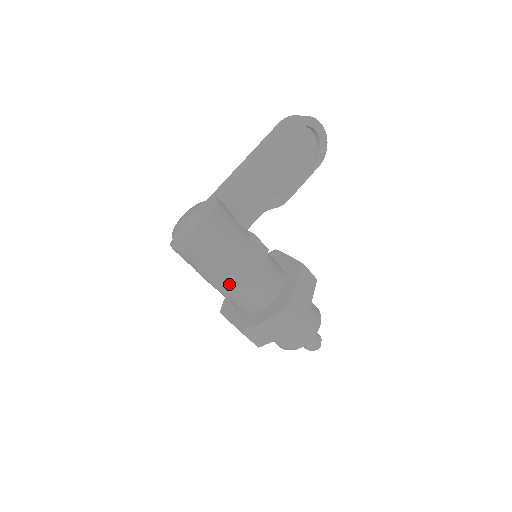
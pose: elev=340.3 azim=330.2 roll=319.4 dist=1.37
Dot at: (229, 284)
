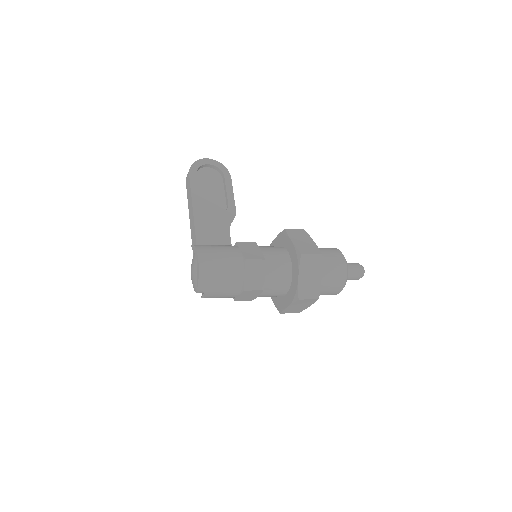
Dot at: (254, 280)
